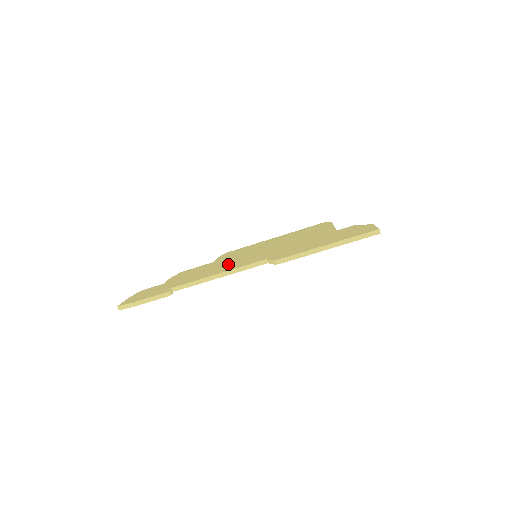
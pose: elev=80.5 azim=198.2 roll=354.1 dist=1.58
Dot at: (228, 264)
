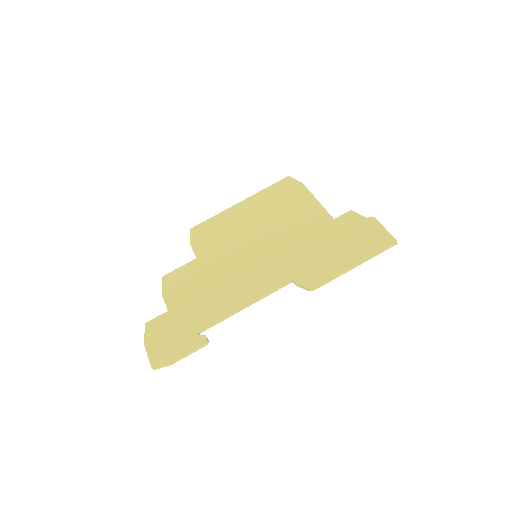
Dot at: (236, 277)
